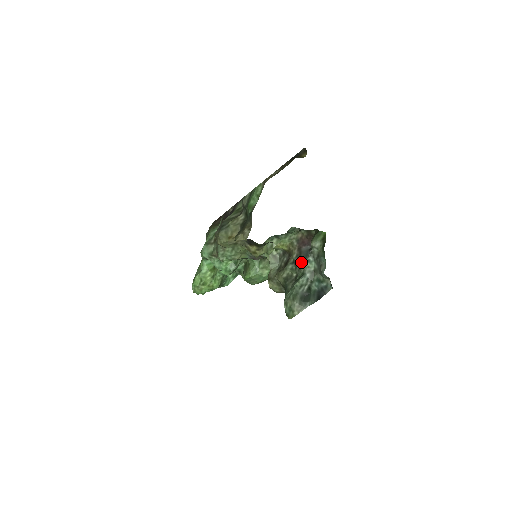
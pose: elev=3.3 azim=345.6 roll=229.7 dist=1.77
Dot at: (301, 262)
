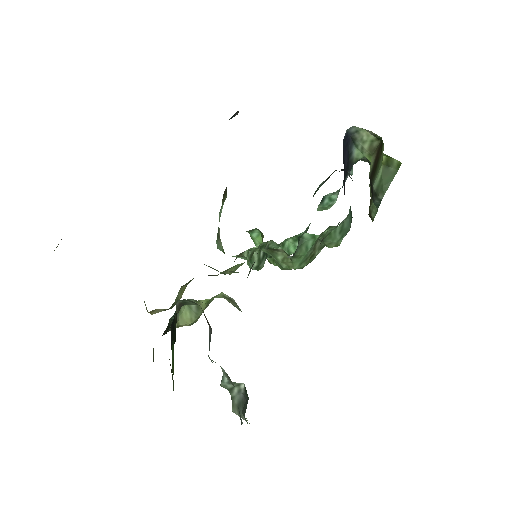
Dot at: occluded
